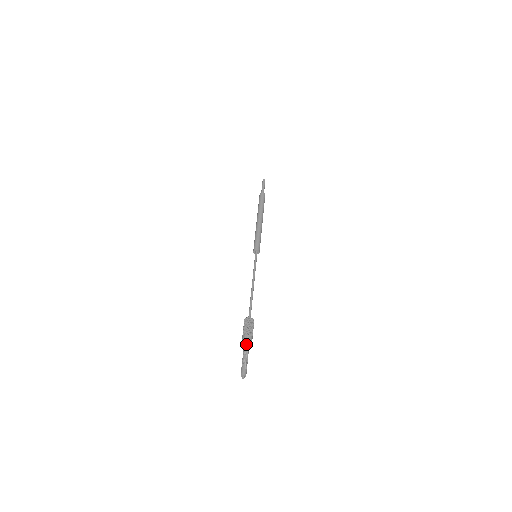
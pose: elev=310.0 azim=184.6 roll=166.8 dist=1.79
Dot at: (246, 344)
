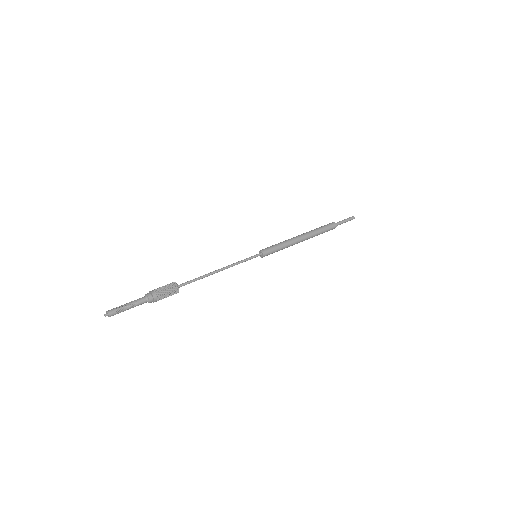
Dot at: (146, 299)
